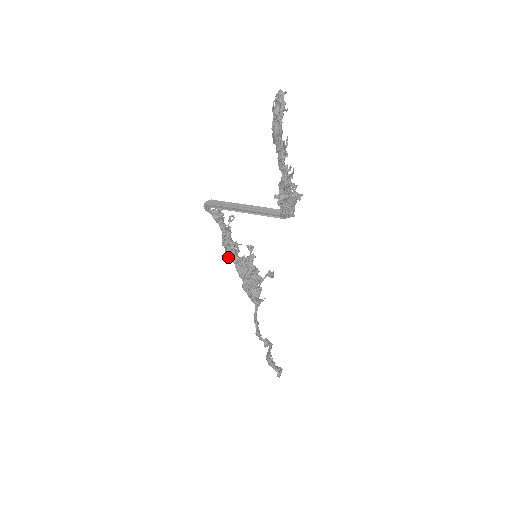
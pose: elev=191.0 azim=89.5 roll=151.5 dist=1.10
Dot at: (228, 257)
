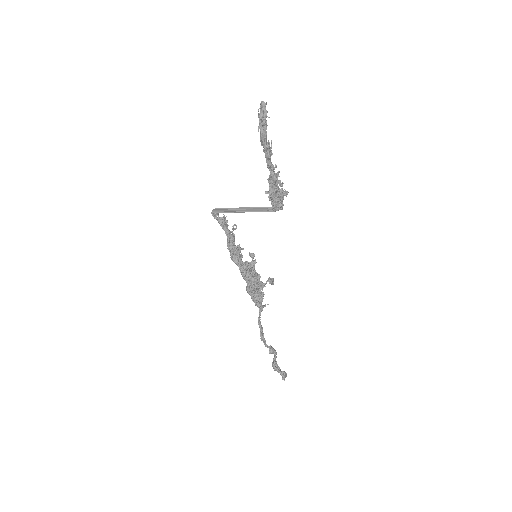
Dot at: (233, 261)
